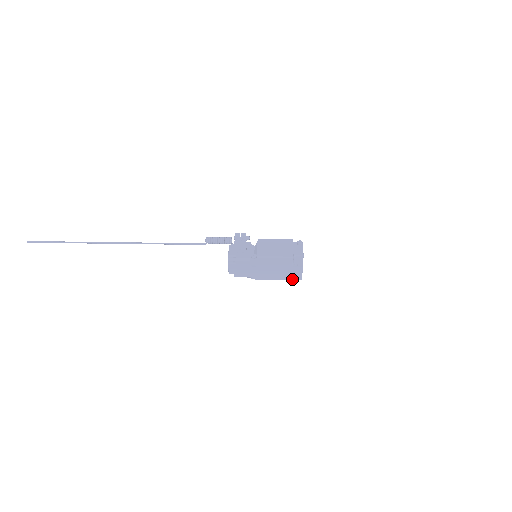
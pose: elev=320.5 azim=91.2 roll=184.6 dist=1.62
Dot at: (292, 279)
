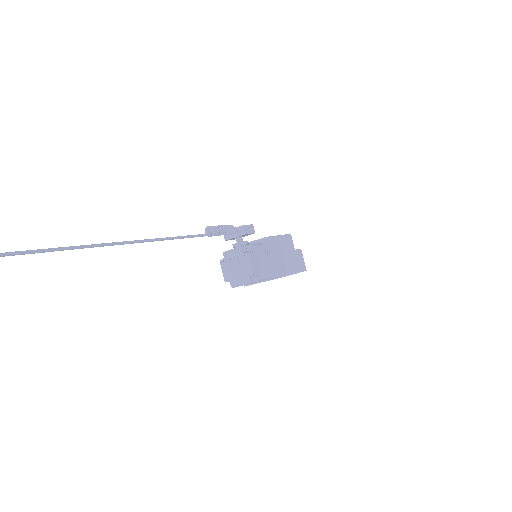
Dot at: (300, 271)
